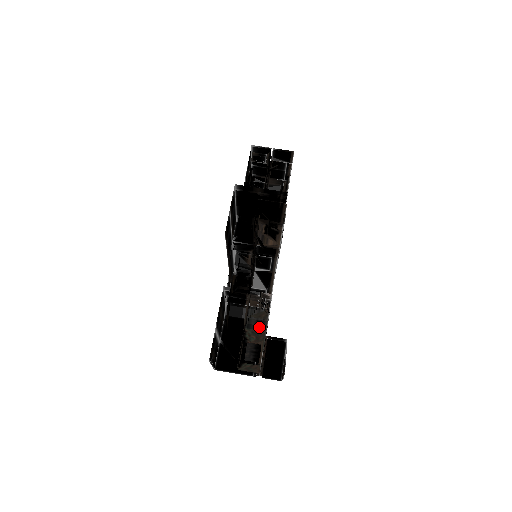
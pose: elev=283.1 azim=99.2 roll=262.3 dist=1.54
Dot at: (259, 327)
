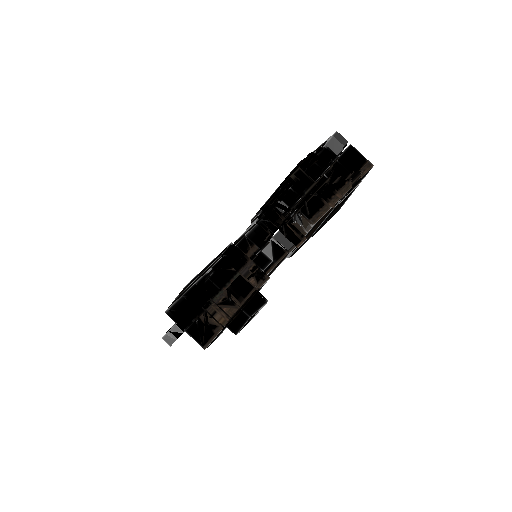
Dot at: occluded
